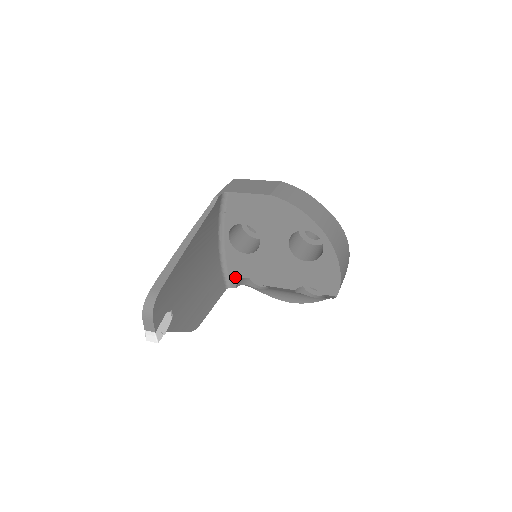
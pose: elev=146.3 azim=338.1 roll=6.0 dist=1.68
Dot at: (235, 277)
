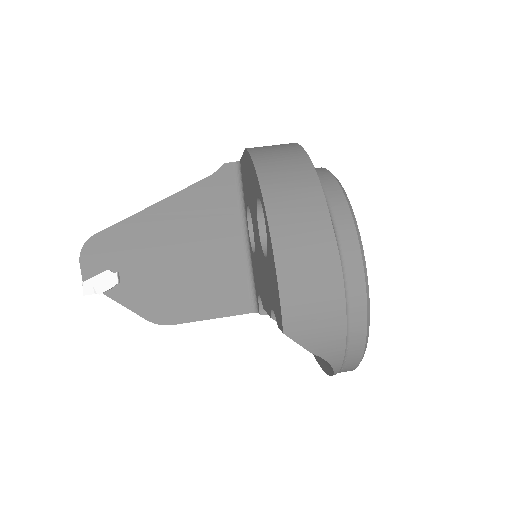
Dot at: (257, 295)
